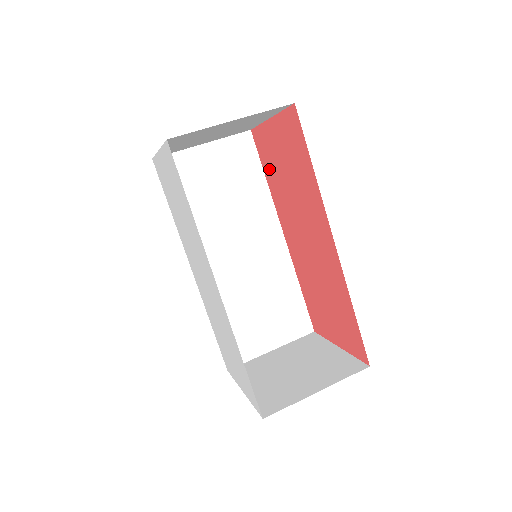
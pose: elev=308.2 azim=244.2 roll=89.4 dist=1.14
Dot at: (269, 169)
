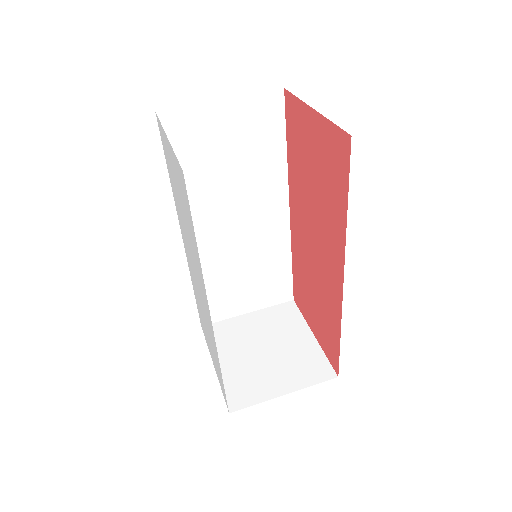
Dot at: (294, 147)
